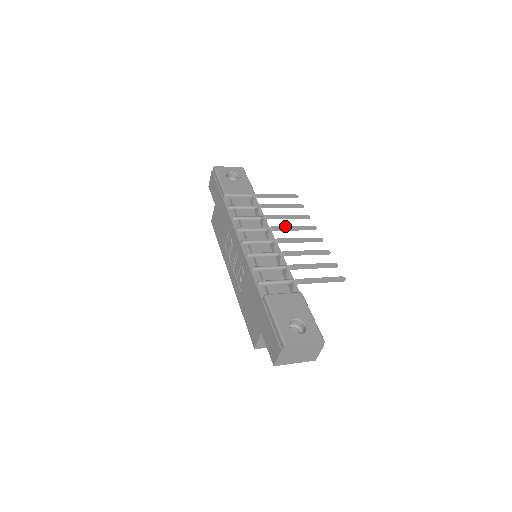
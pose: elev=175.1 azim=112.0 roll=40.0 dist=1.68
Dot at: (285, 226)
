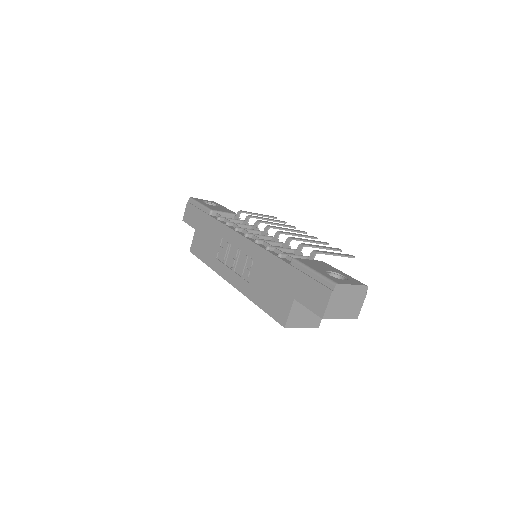
Dot at: (280, 227)
